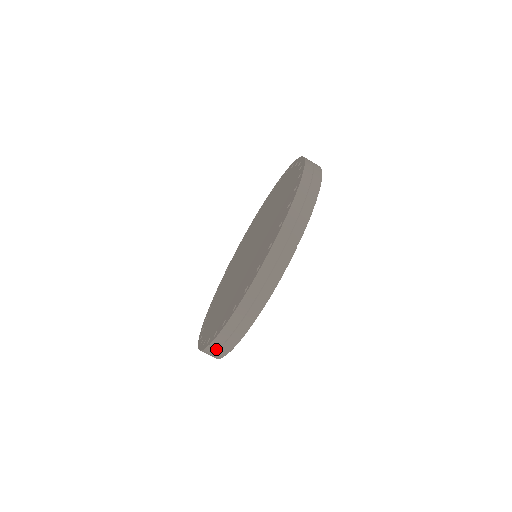
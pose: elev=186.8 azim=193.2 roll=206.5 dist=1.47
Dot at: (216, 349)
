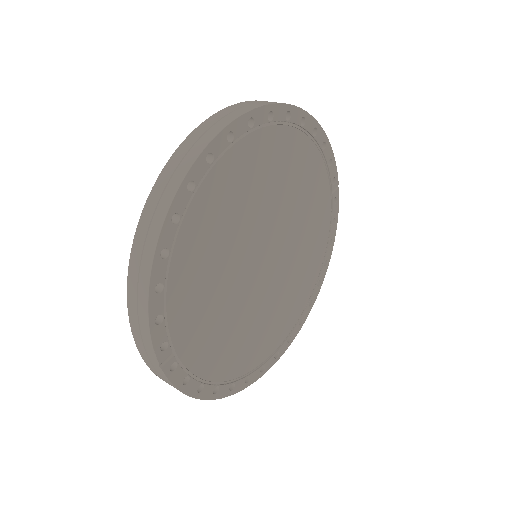
Dot at: occluded
